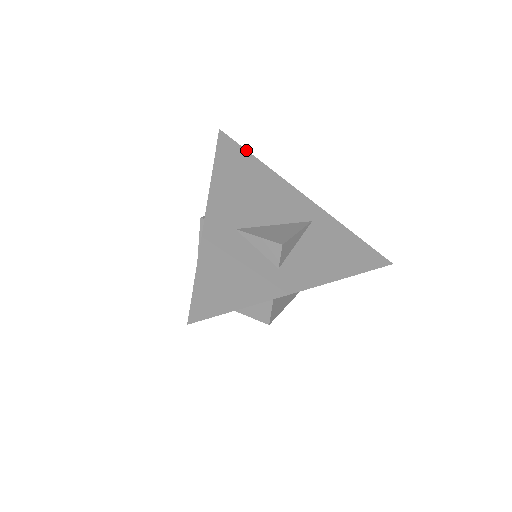
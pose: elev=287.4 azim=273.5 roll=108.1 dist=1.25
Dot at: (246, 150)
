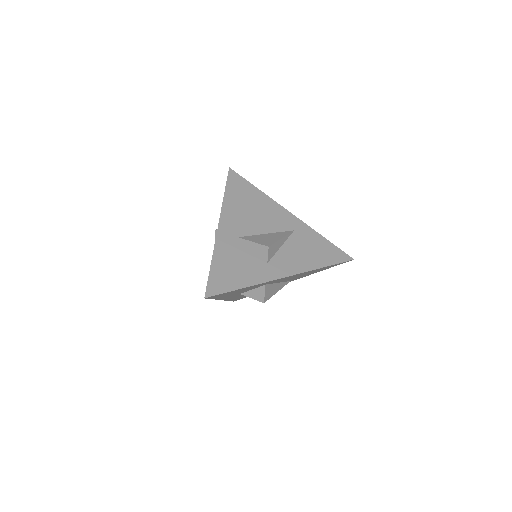
Dot at: (248, 181)
